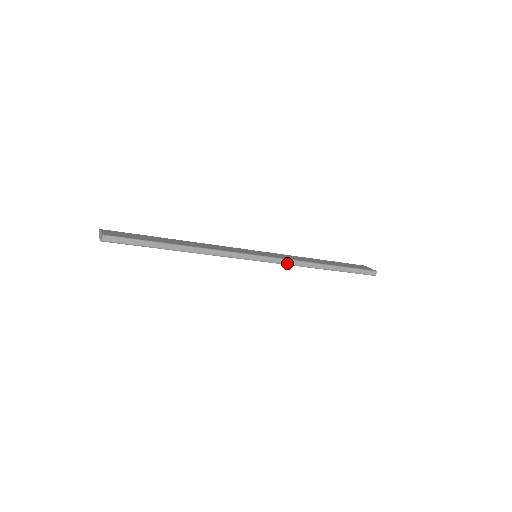
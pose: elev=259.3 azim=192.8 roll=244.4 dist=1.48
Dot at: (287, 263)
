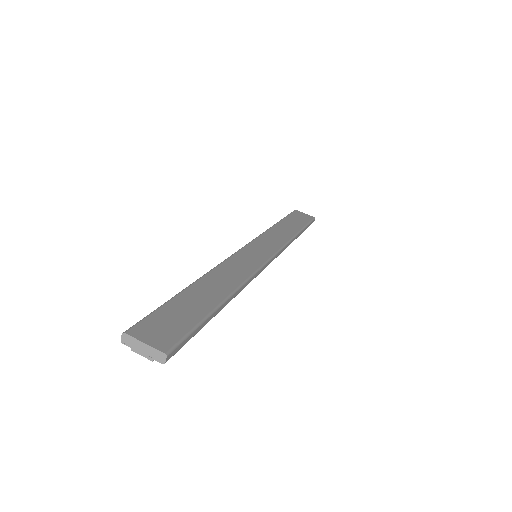
Dot at: (281, 252)
